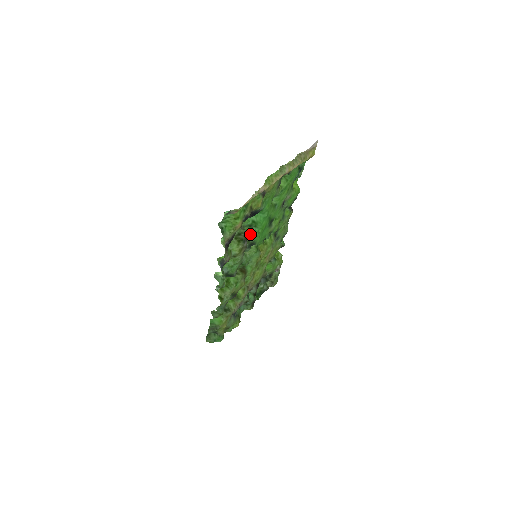
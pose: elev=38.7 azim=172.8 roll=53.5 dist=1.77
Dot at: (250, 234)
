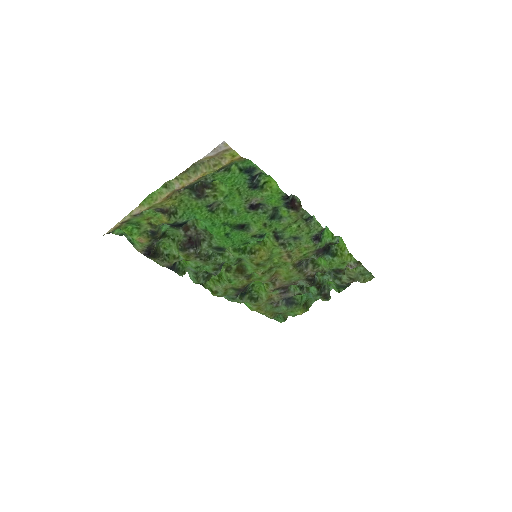
Dot at: (213, 238)
